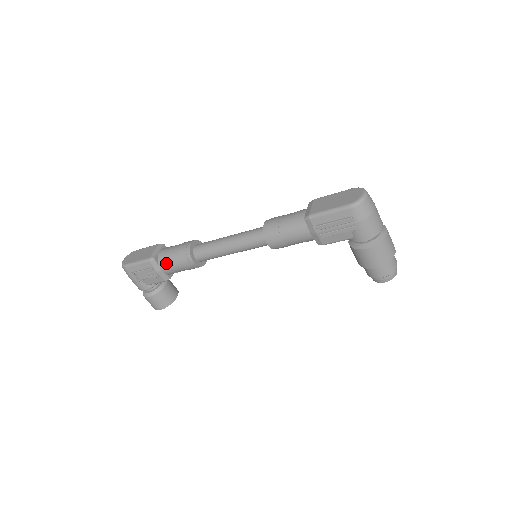
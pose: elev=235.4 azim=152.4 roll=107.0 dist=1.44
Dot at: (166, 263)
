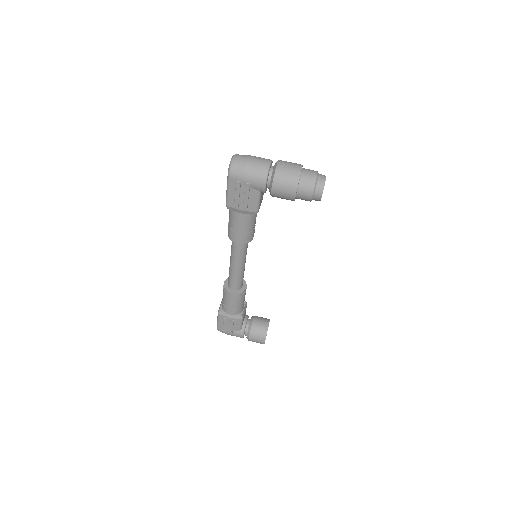
Dot at: (226, 308)
